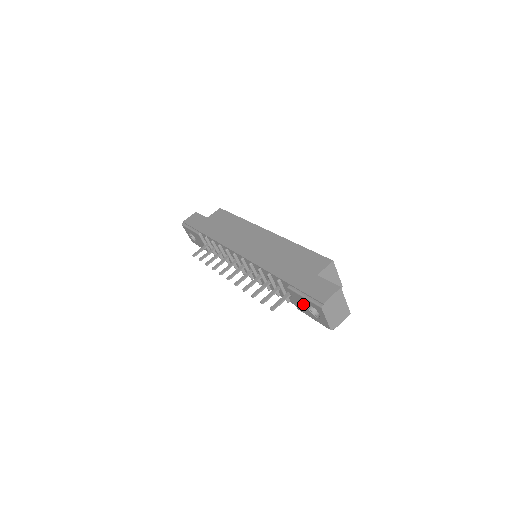
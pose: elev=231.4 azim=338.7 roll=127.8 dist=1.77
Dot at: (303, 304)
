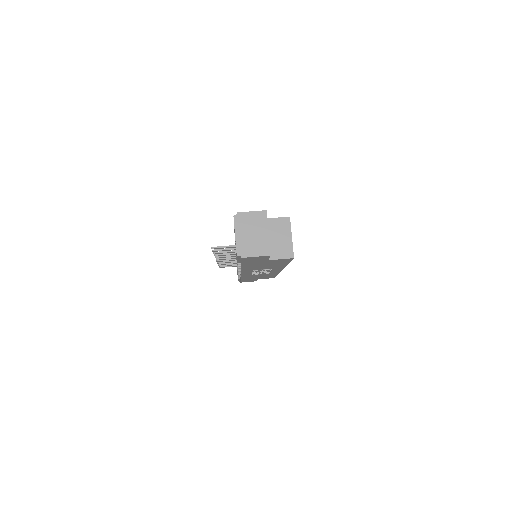
Dot at: occluded
